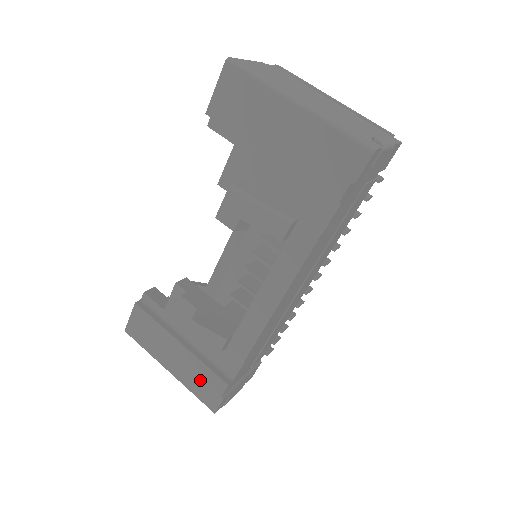
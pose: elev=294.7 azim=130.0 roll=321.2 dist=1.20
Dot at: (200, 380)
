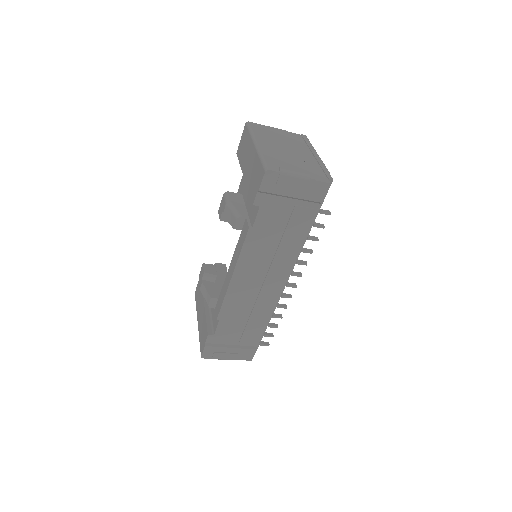
Dot at: (203, 330)
